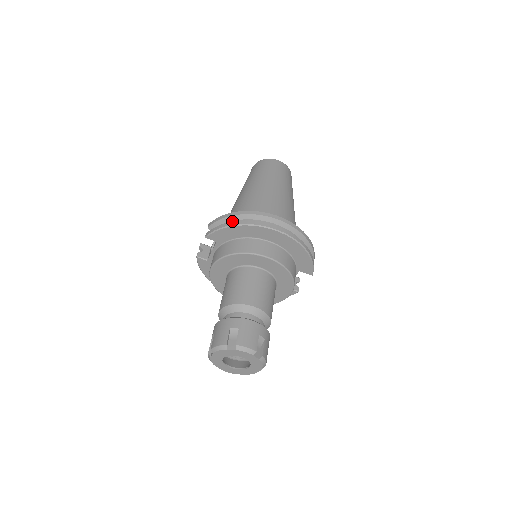
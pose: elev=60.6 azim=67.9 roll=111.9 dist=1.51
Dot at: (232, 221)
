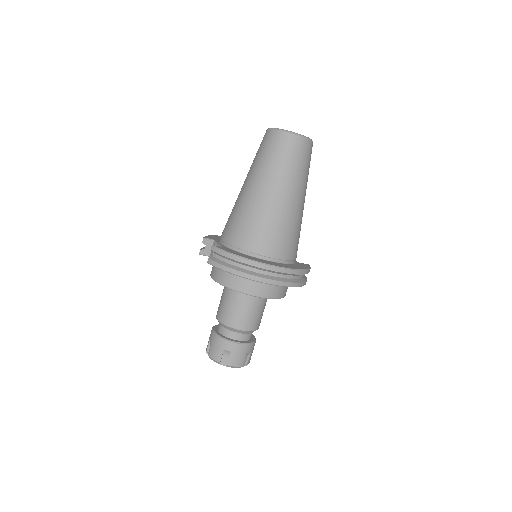
Dot at: (234, 262)
